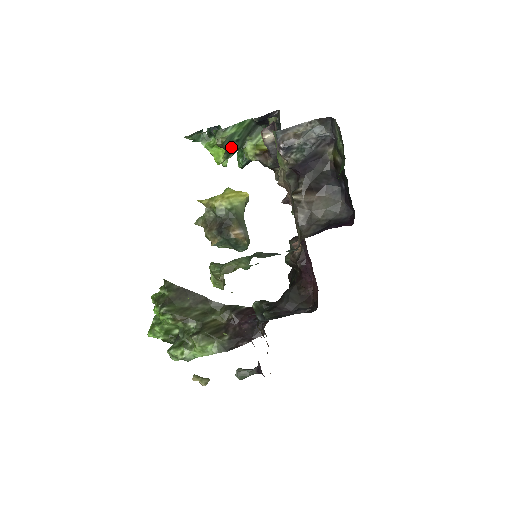
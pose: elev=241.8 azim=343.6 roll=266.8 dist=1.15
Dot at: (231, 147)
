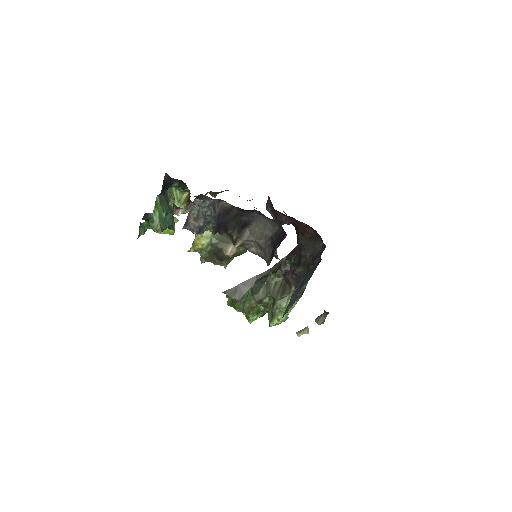
Dot at: (168, 222)
